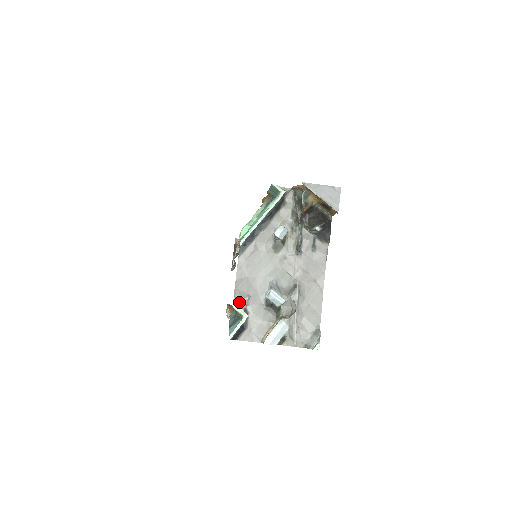
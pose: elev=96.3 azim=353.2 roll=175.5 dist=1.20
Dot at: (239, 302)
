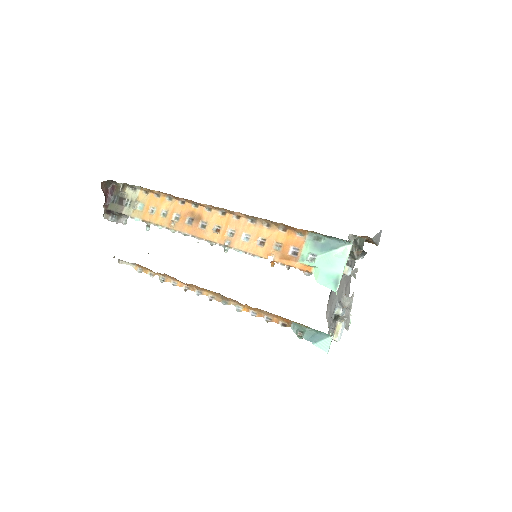
Dot at: (330, 329)
